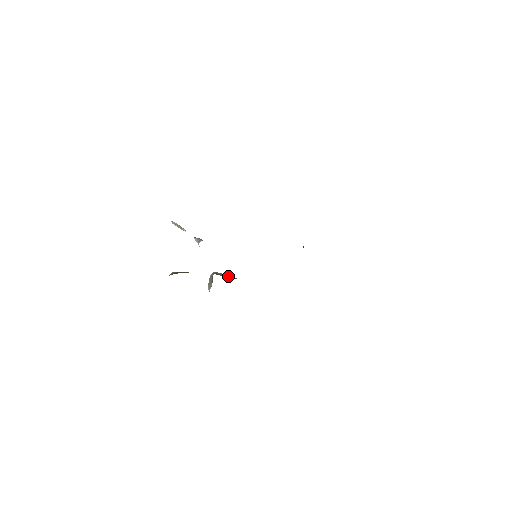
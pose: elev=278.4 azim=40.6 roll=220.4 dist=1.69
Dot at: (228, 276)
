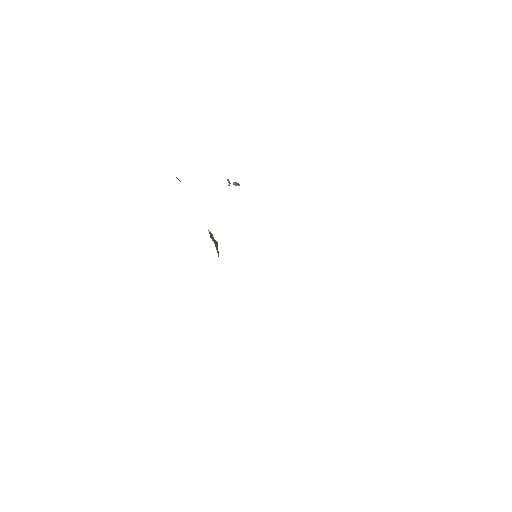
Dot at: (214, 241)
